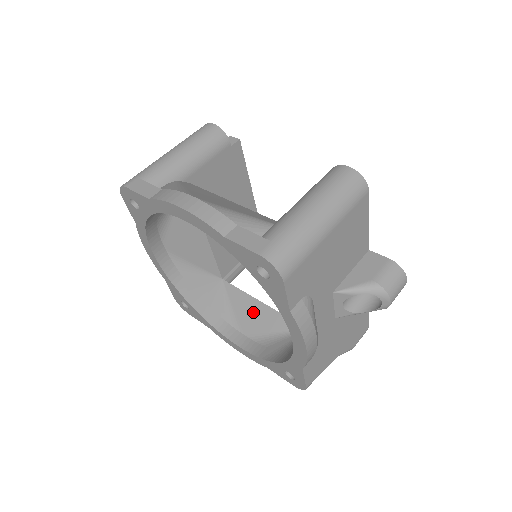
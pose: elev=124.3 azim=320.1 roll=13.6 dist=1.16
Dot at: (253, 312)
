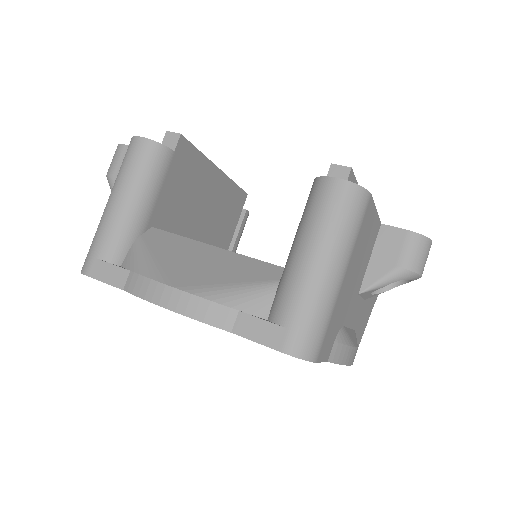
Dot at: occluded
